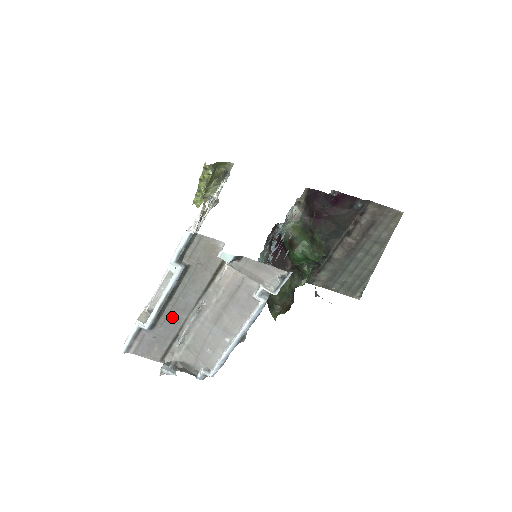
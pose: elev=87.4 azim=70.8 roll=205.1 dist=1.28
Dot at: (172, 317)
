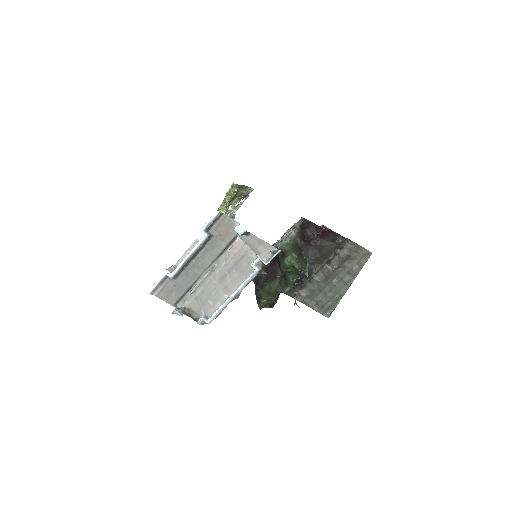
Dot at: (191, 272)
